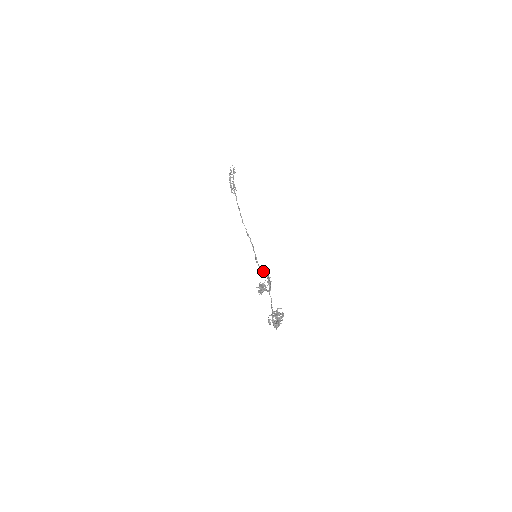
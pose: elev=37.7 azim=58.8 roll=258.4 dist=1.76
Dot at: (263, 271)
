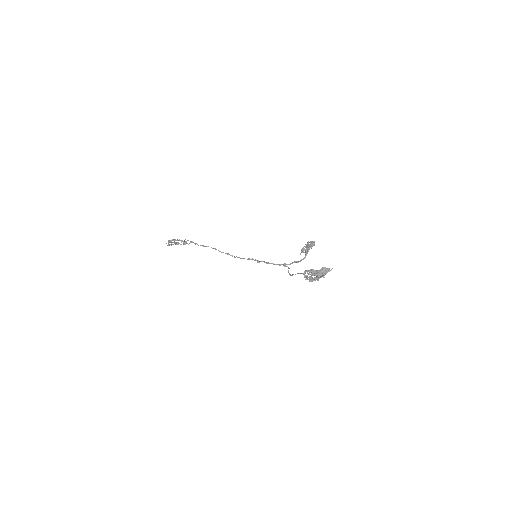
Dot at: occluded
